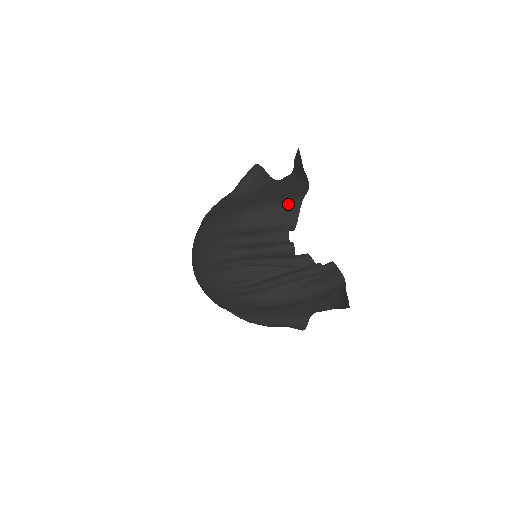
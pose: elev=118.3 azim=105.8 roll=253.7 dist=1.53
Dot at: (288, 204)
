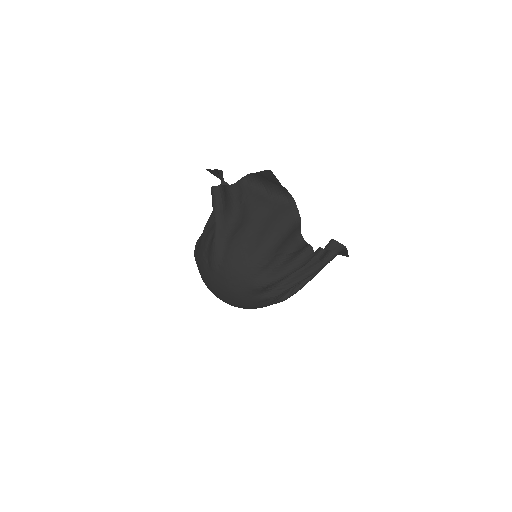
Dot at: (292, 225)
